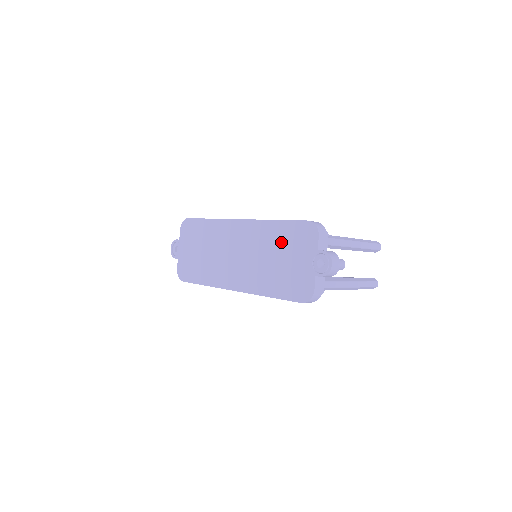
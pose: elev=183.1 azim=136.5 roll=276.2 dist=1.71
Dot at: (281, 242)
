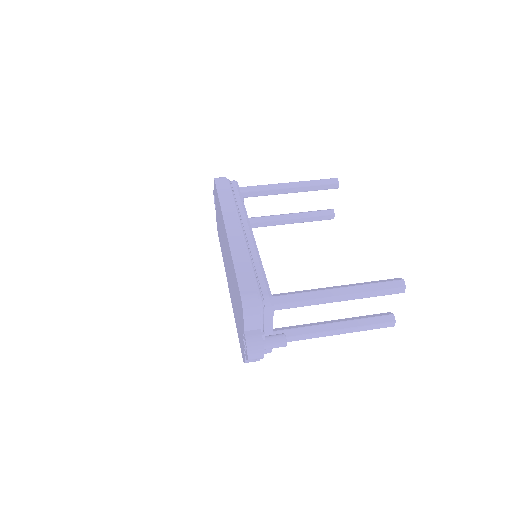
Dot at: (235, 289)
